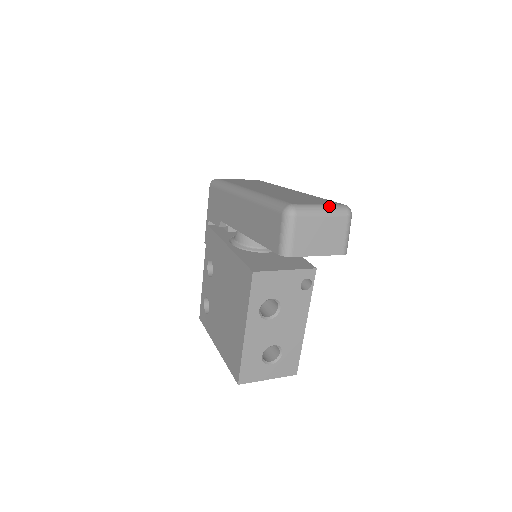
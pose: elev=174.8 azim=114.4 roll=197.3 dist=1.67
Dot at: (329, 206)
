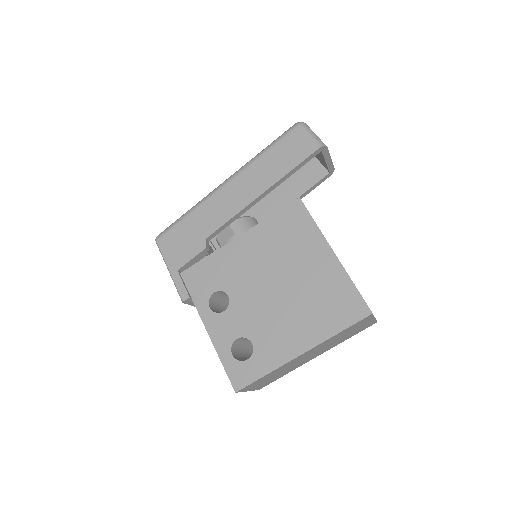
Dot at: occluded
